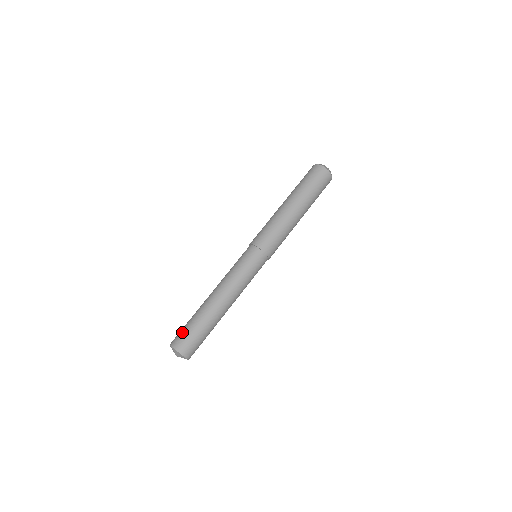
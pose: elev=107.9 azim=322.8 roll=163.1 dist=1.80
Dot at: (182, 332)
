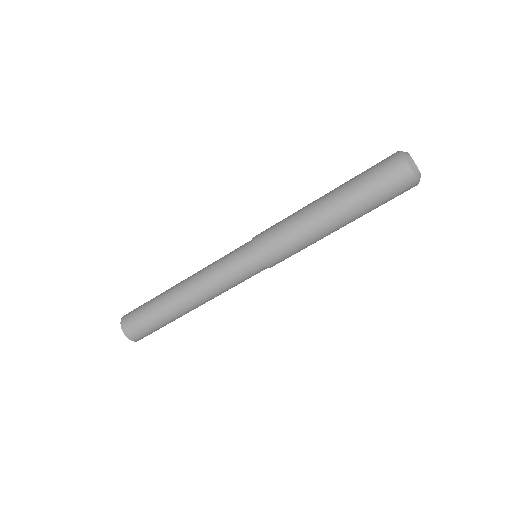
Dot at: (136, 318)
